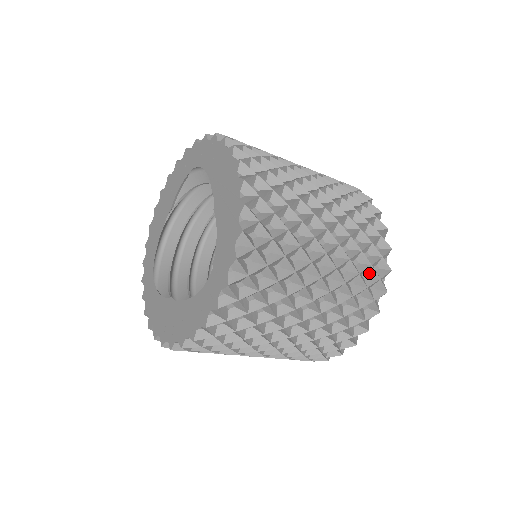
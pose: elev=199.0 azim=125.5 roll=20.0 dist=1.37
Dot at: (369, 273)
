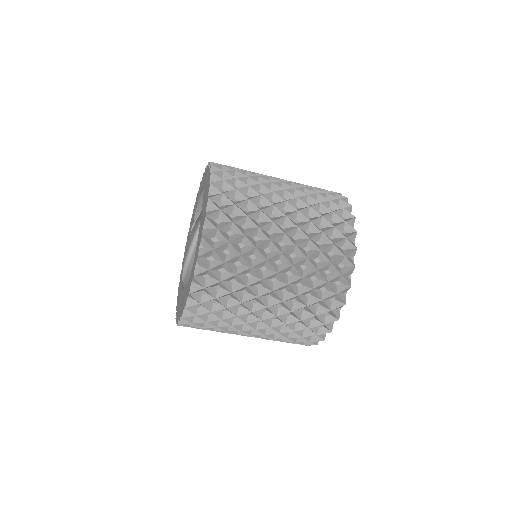
Dot at: (331, 270)
